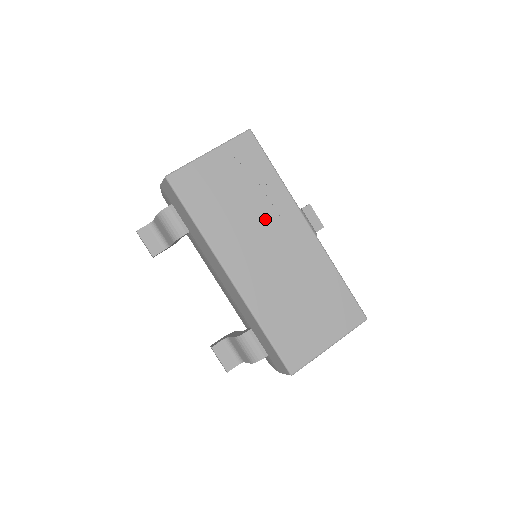
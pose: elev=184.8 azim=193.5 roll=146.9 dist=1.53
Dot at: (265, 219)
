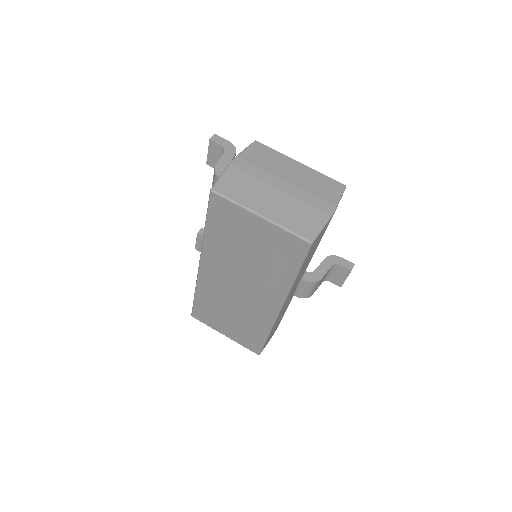
Dot at: (254, 278)
